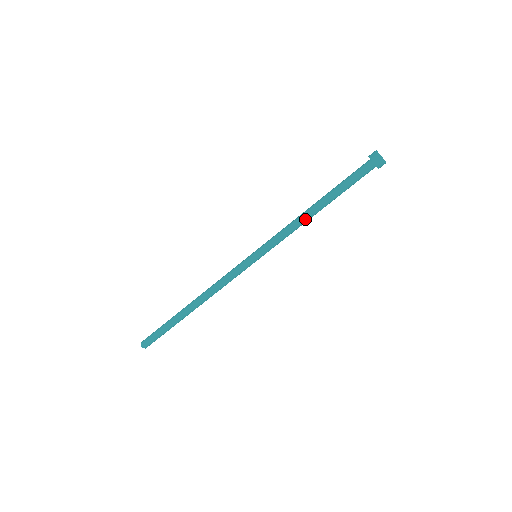
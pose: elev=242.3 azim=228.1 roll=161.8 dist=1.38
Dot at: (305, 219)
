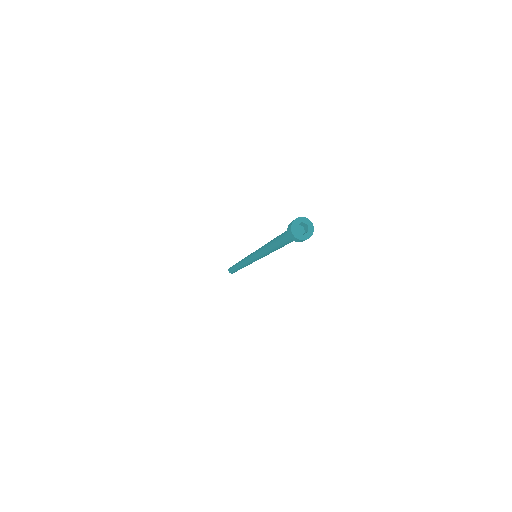
Dot at: (267, 251)
